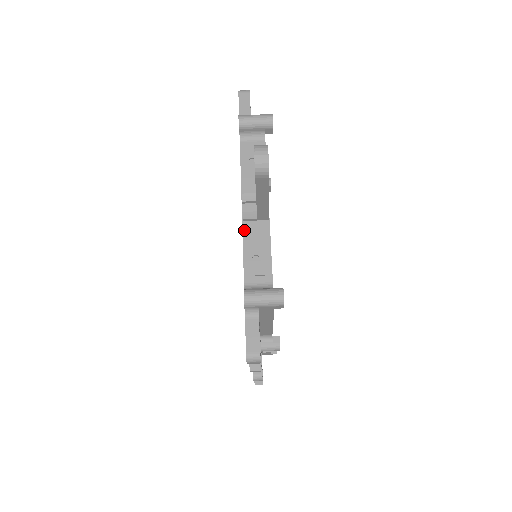
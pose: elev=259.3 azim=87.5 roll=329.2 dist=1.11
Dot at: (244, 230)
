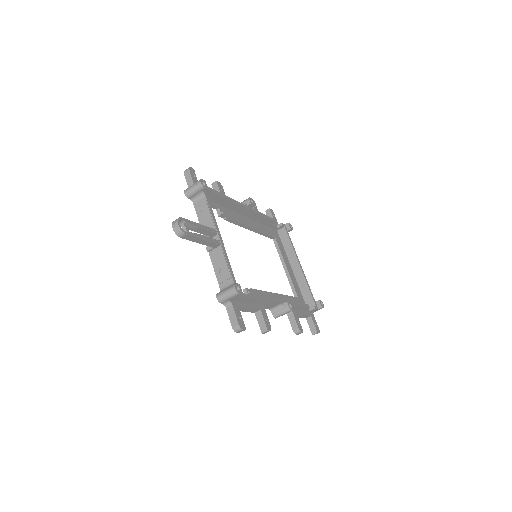
Dot at: (210, 257)
